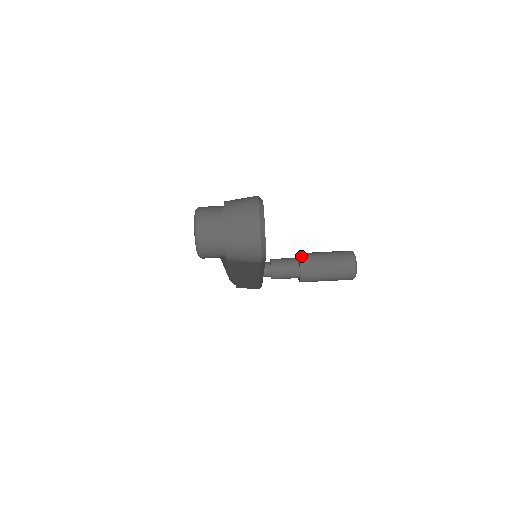
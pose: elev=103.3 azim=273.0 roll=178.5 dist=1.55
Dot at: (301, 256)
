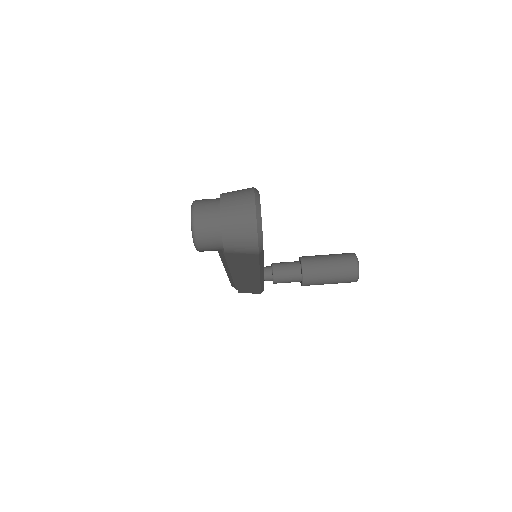
Dot at: (302, 259)
